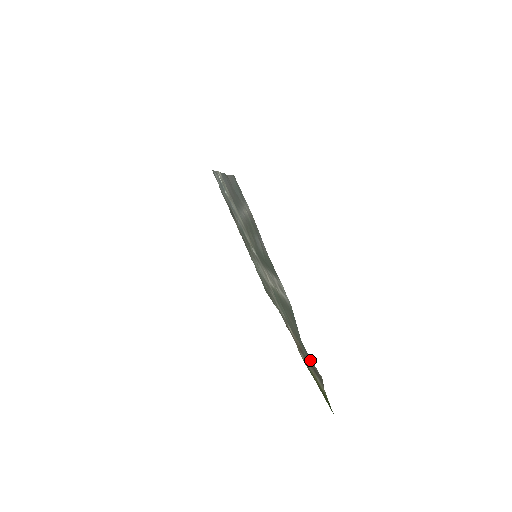
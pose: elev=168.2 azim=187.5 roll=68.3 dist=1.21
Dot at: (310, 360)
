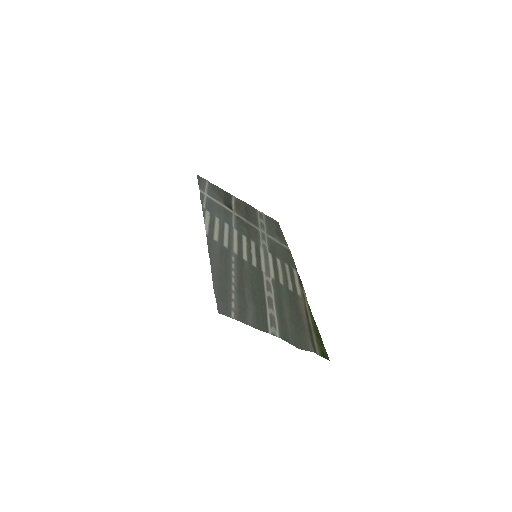
Dot at: (305, 342)
